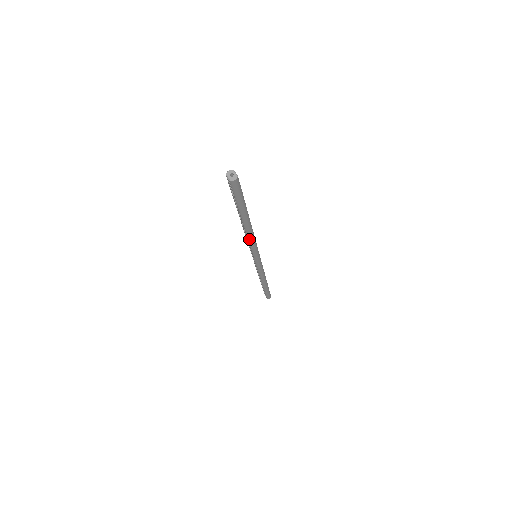
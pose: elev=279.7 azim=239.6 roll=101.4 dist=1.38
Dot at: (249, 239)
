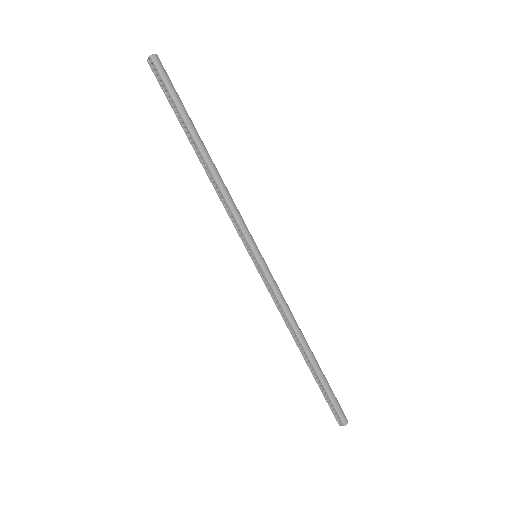
Dot at: (222, 191)
